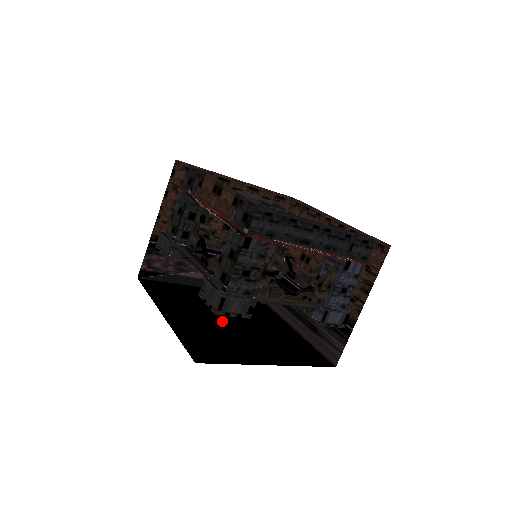
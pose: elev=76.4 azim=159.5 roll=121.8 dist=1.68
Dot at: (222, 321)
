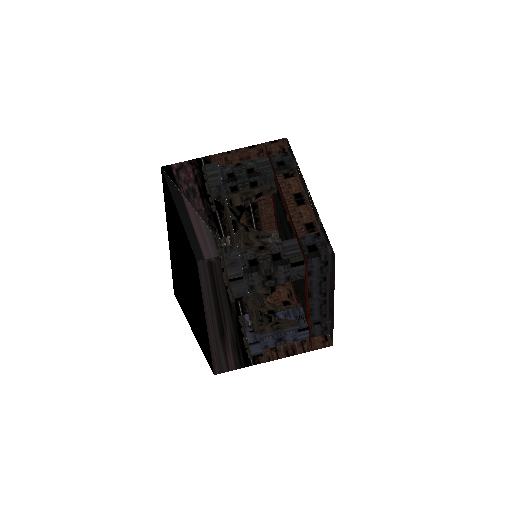
Dot at: (185, 267)
